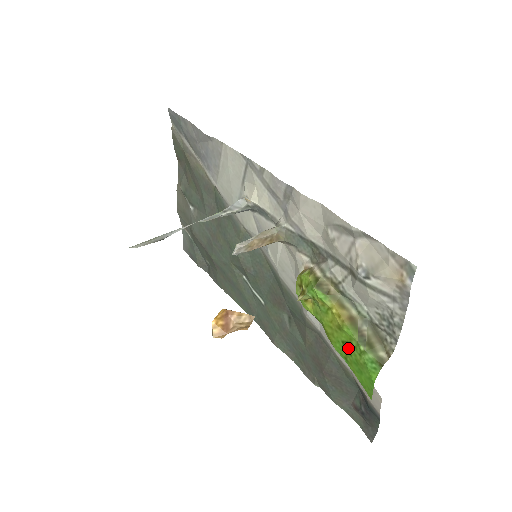
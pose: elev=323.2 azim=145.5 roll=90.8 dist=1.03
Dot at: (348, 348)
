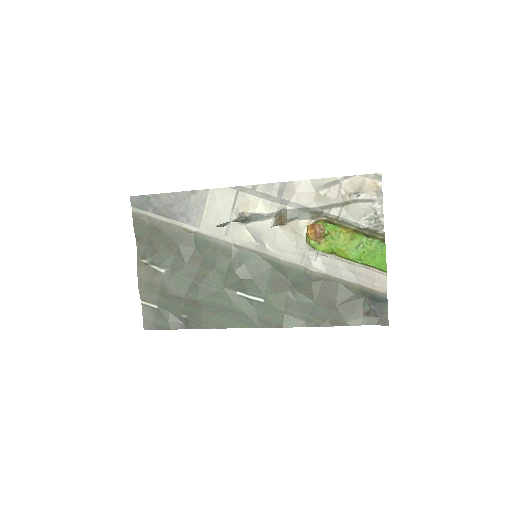
Dot at: (361, 248)
